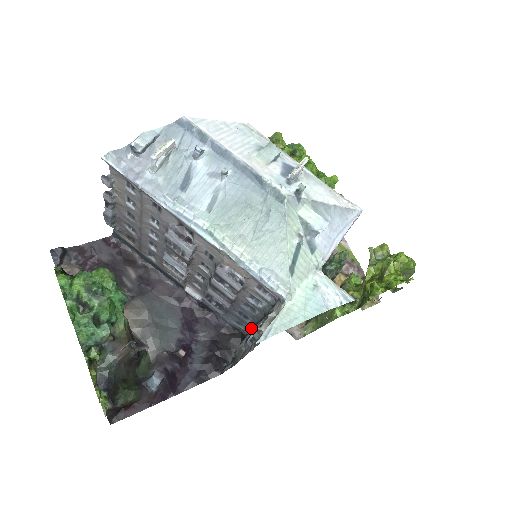
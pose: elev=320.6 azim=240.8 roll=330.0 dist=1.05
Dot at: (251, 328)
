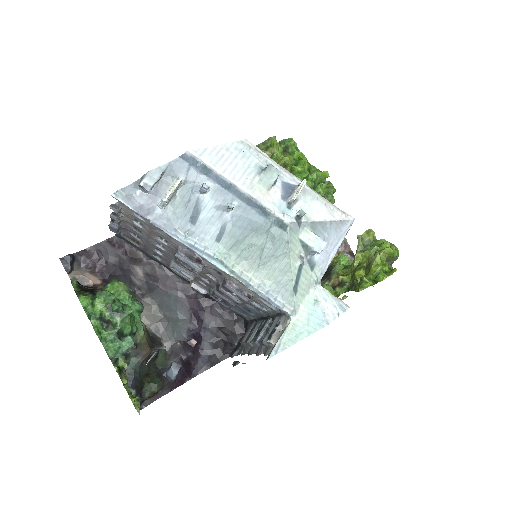
Dot at: (254, 318)
